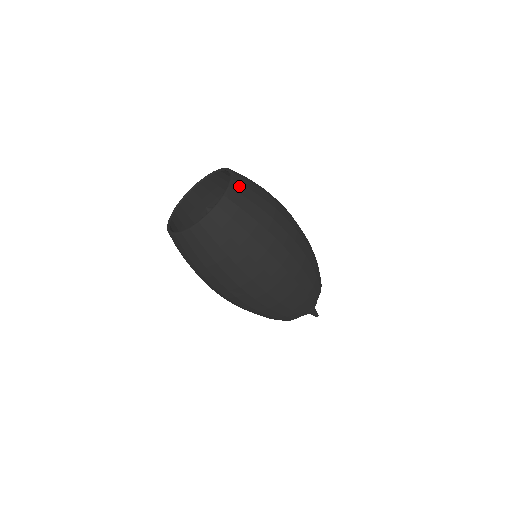
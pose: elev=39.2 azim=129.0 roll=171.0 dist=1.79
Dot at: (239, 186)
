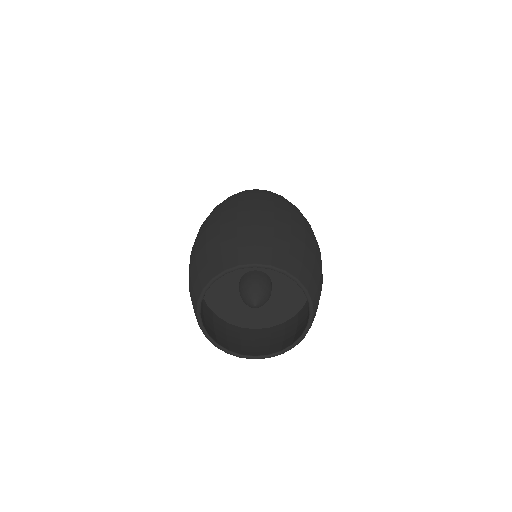
Dot at: (315, 313)
